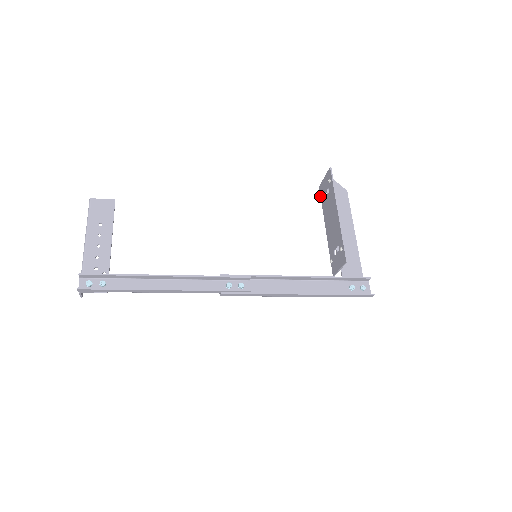
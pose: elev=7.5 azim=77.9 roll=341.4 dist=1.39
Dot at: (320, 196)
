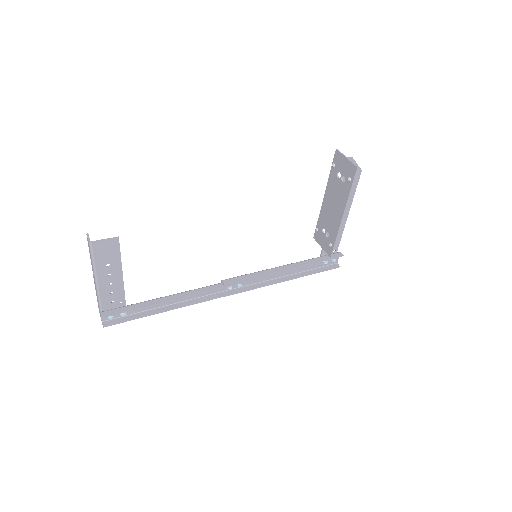
Dot at: (333, 166)
